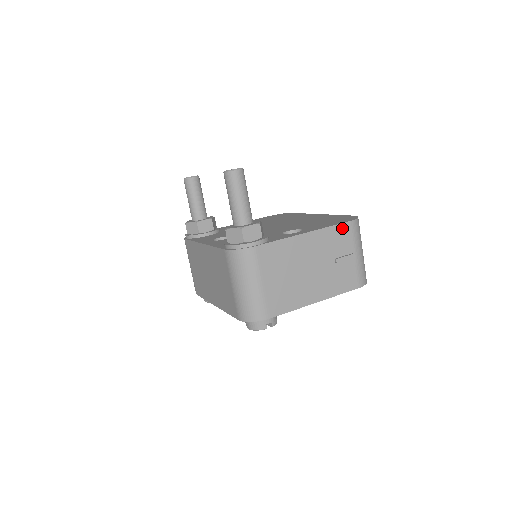
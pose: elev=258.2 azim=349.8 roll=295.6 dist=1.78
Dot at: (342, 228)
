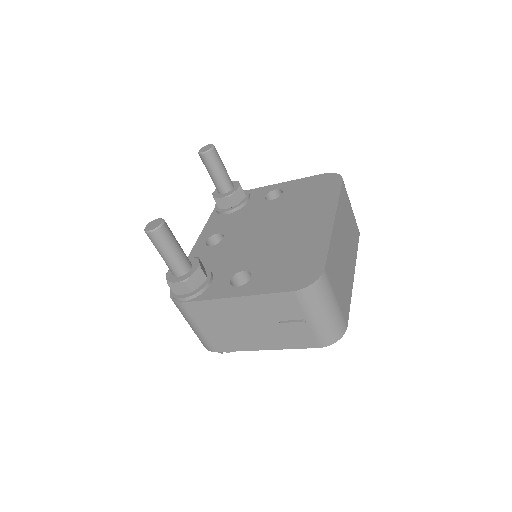
Dot at: (283, 296)
